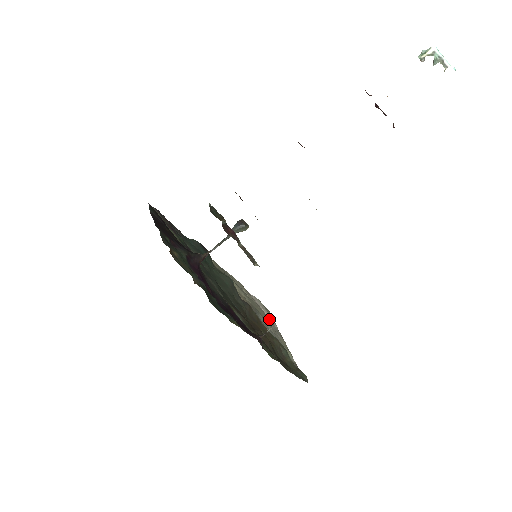
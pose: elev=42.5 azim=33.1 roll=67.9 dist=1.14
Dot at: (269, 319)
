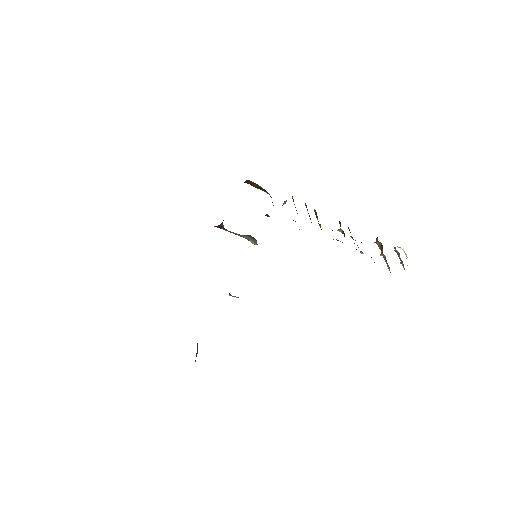
Dot at: occluded
